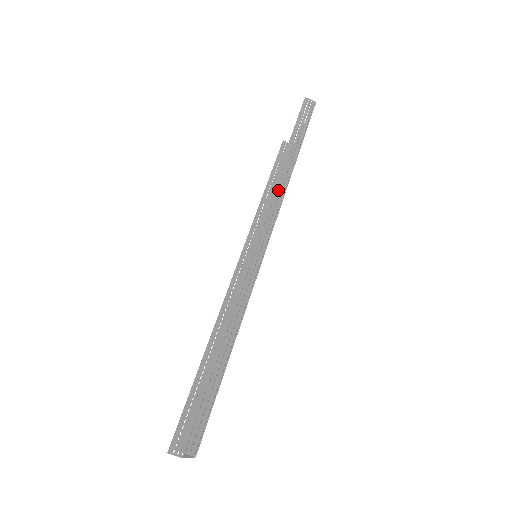
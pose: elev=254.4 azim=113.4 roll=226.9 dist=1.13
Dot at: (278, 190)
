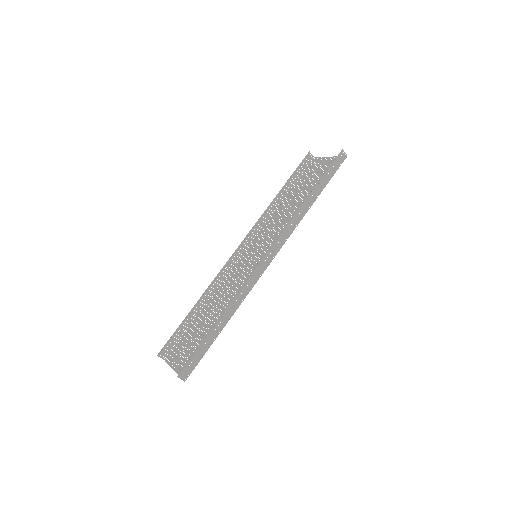
Dot at: (292, 225)
